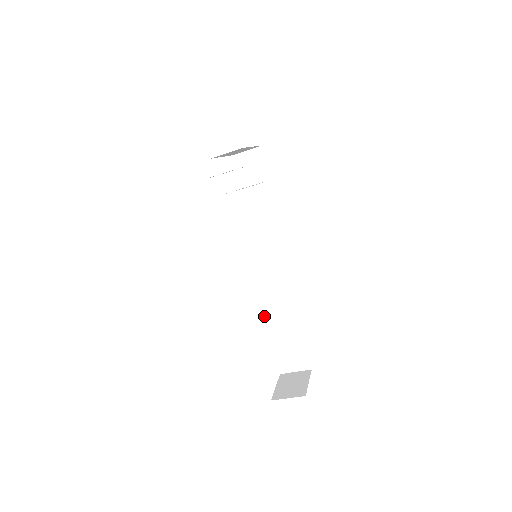
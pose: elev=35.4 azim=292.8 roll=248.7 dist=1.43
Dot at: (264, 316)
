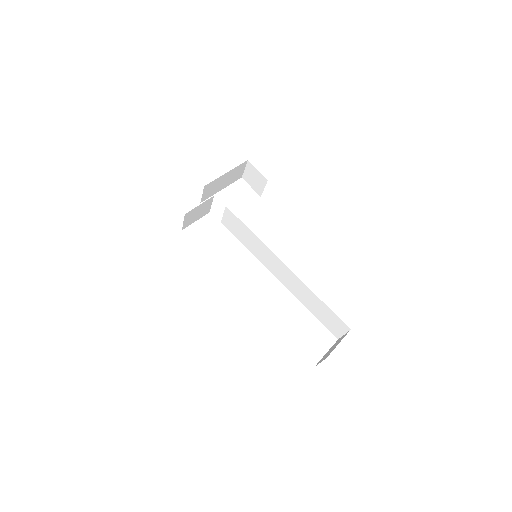
Dot at: (297, 297)
